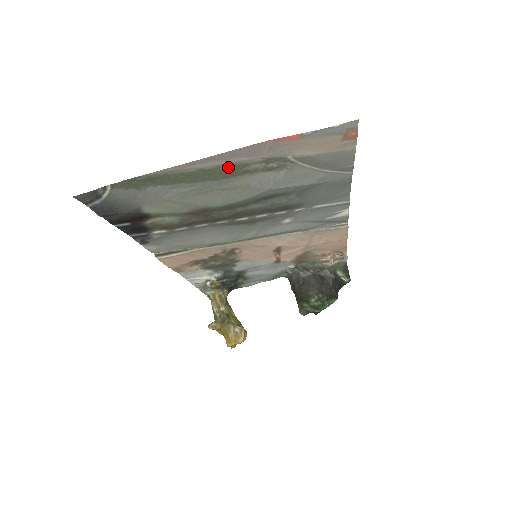
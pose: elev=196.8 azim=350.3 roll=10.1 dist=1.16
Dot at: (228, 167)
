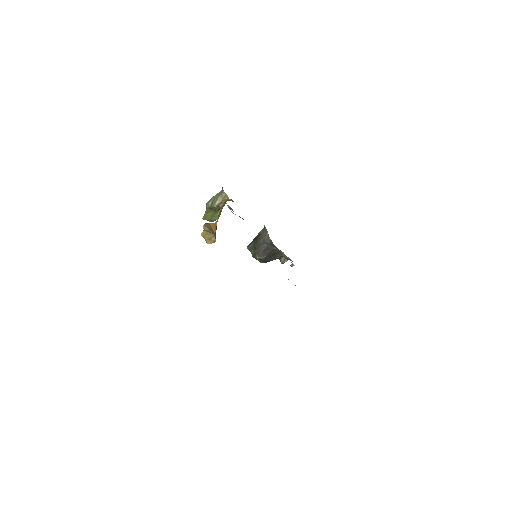
Dot at: occluded
